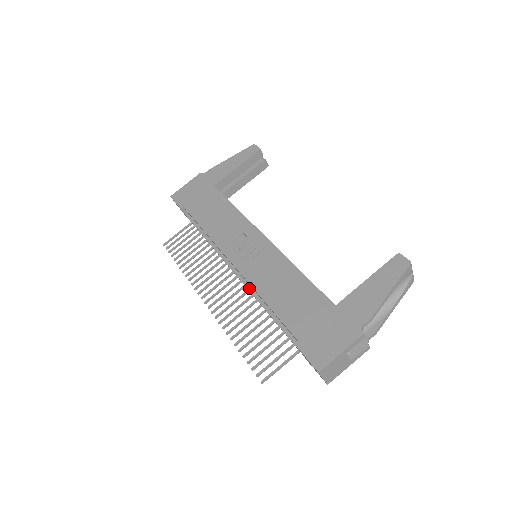
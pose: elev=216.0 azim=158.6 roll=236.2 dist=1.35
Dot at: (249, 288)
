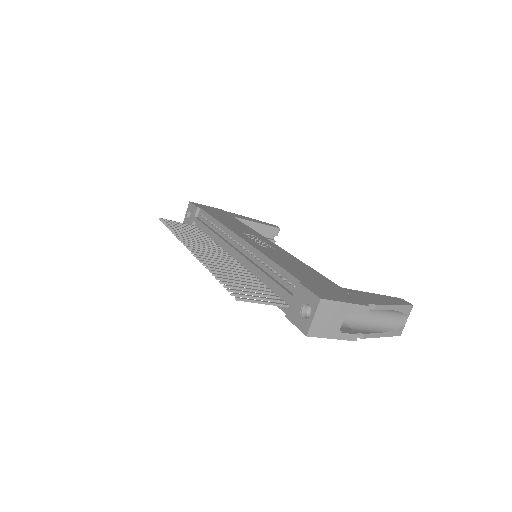
Dot at: (247, 257)
